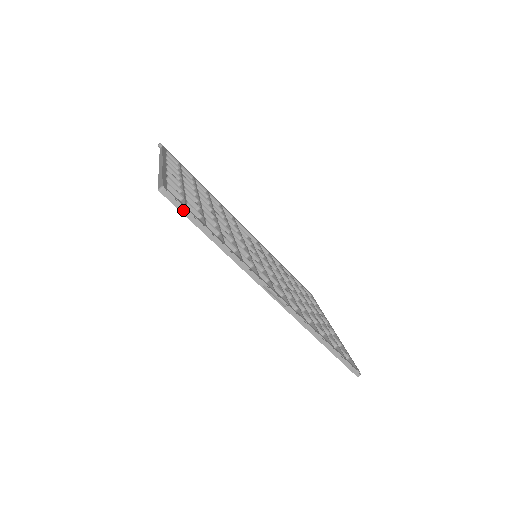
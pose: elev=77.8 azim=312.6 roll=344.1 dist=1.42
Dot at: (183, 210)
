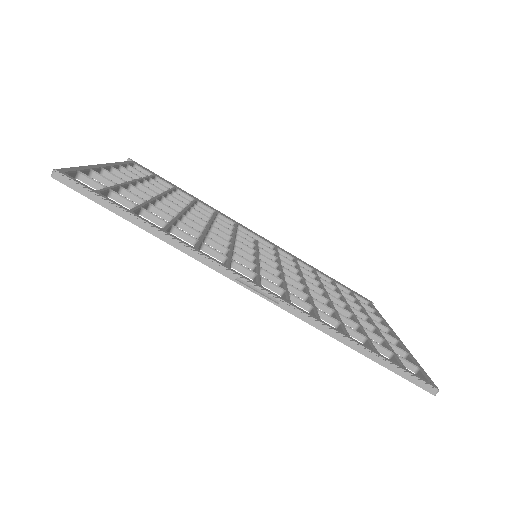
Dot at: (90, 195)
